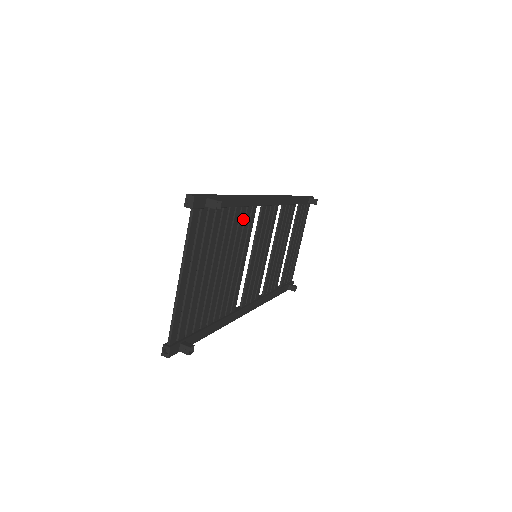
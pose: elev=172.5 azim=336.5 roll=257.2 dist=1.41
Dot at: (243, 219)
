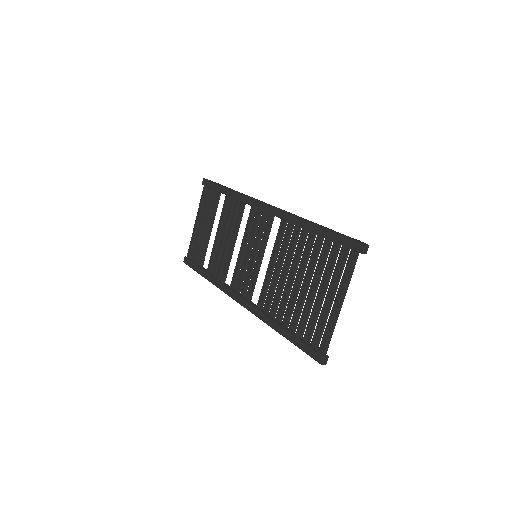
Dot at: (294, 236)
